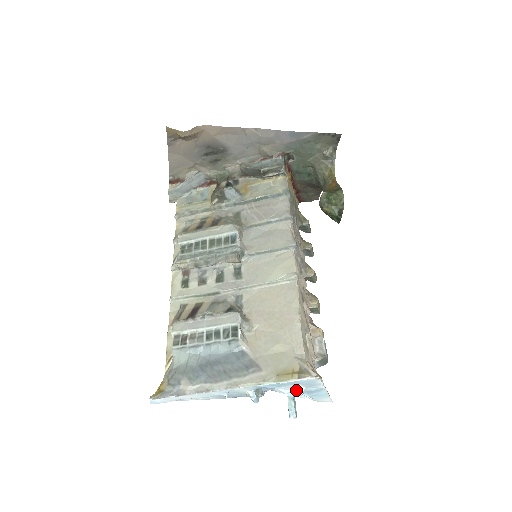
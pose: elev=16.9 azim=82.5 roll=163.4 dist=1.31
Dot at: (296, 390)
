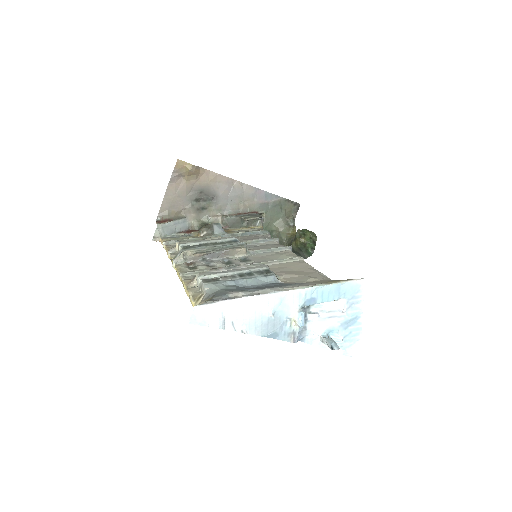
Dot at: (333, 324)
